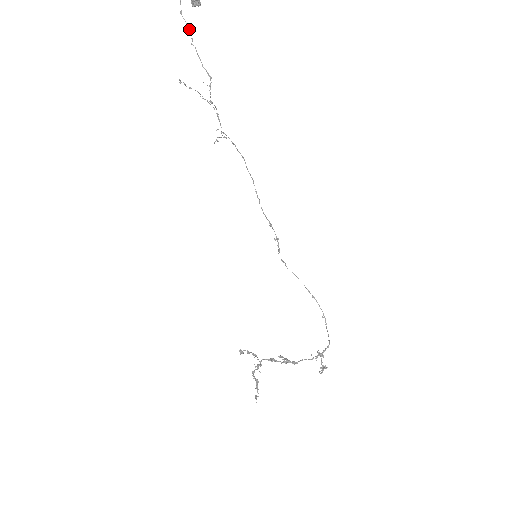
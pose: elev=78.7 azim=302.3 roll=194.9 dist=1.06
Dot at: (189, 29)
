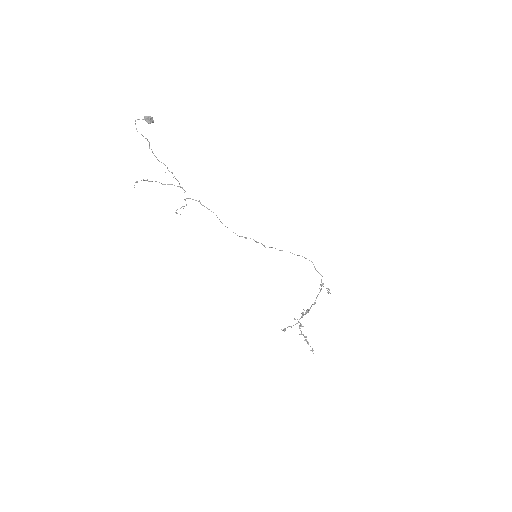
Dot at: (147, 139)
